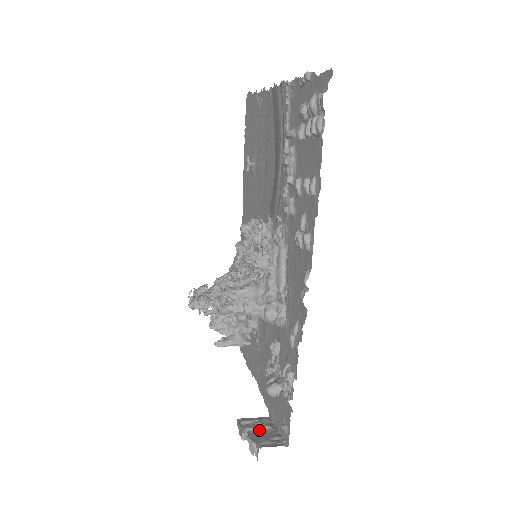
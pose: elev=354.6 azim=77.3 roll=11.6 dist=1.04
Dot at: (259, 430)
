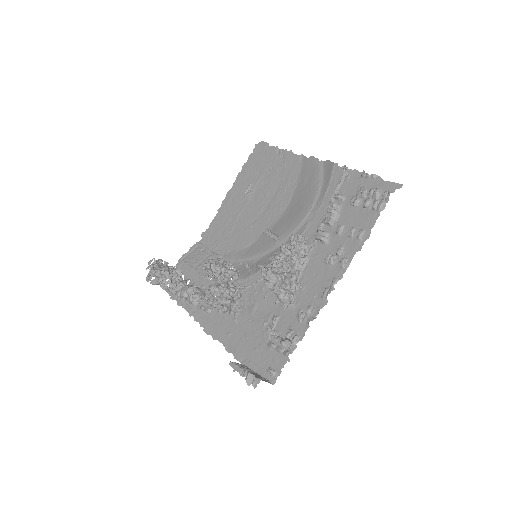
Dot at: (250, 371)
